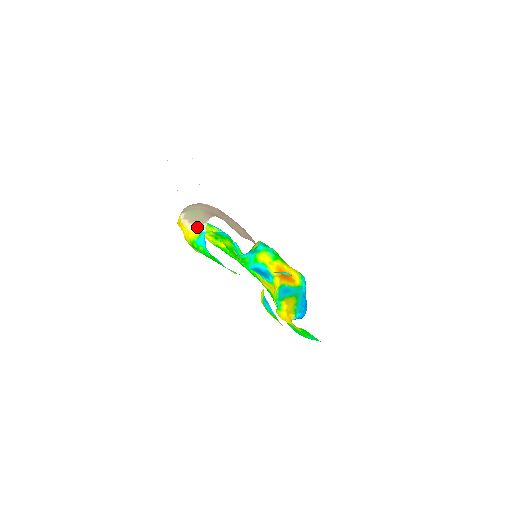
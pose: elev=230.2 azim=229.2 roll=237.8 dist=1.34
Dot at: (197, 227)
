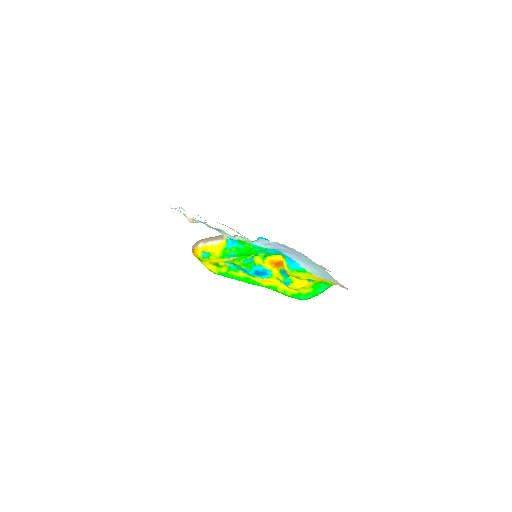
Dot at: (221, 239)
